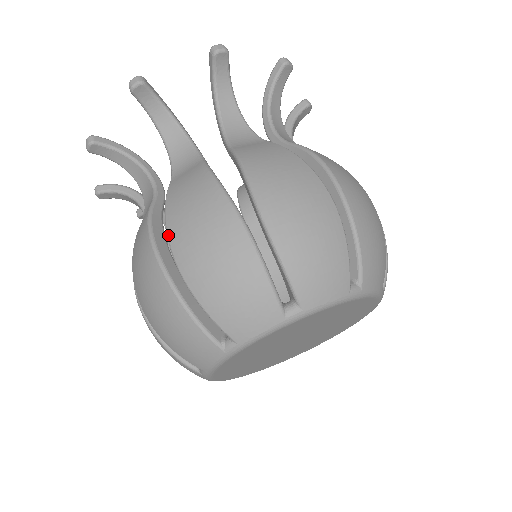
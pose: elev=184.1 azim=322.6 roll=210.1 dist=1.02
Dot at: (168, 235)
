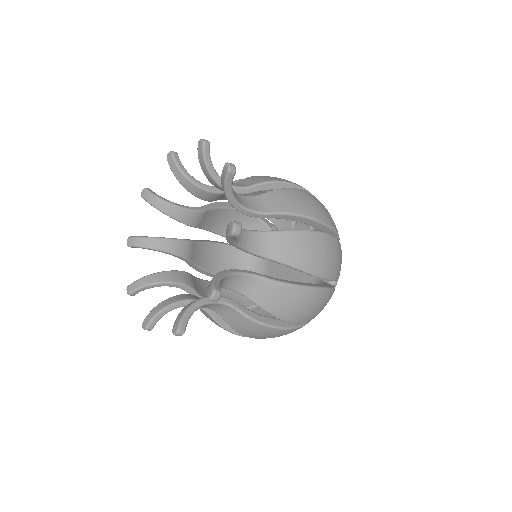
Dot at: (286, 321)
